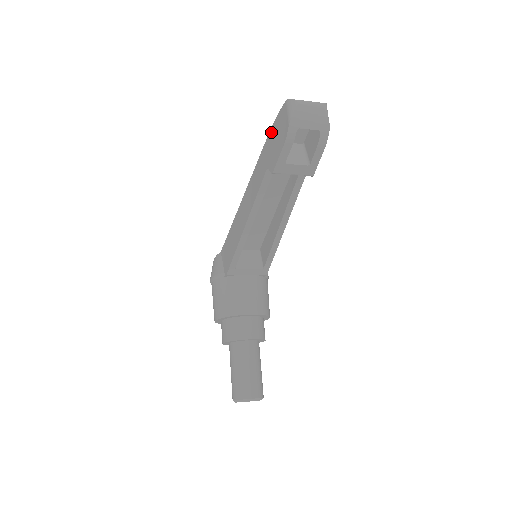
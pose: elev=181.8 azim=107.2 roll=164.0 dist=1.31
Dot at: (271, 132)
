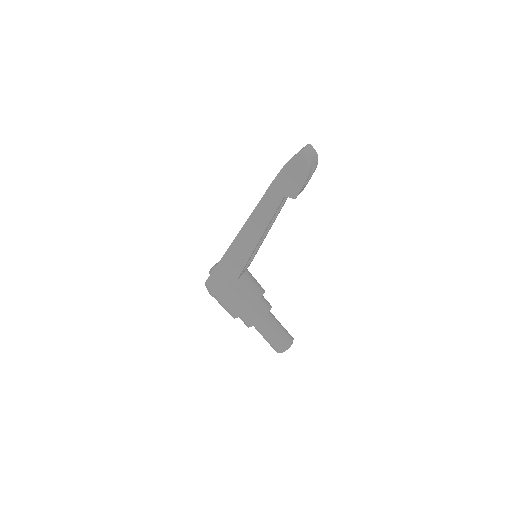
Dot at: (281, 174)
